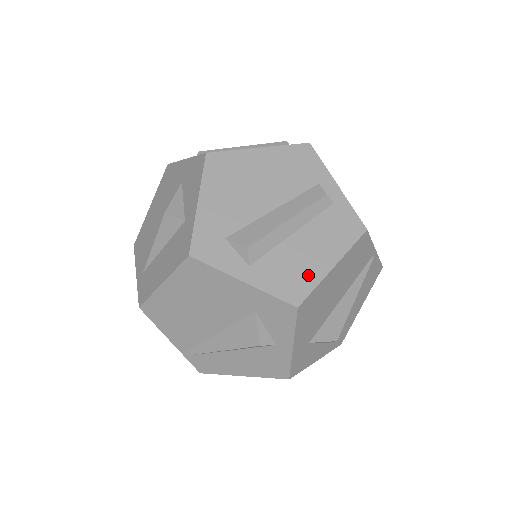
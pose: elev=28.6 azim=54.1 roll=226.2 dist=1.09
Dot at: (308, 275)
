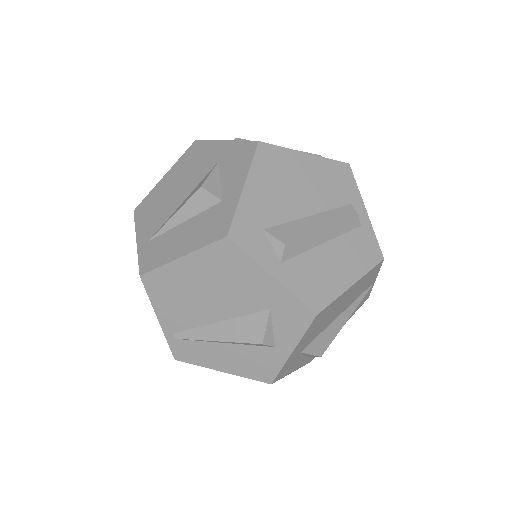
Dot at: (330, 286)
